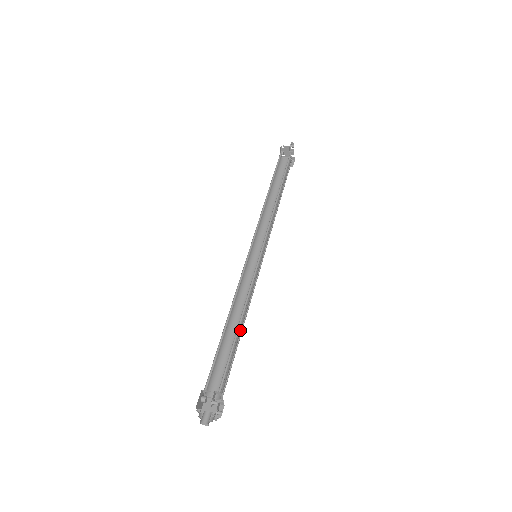
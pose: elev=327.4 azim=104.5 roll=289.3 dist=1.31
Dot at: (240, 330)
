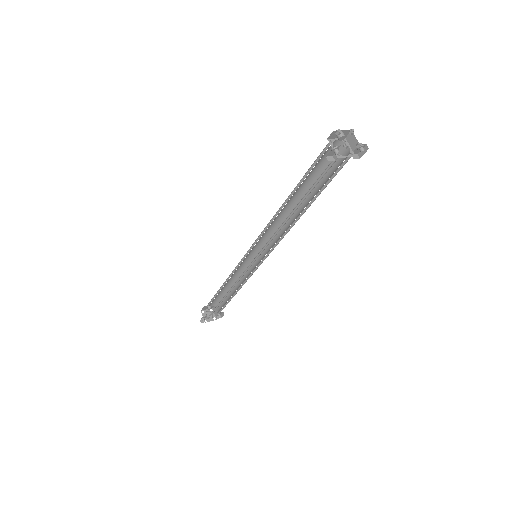
Dot at: (233, 294)
